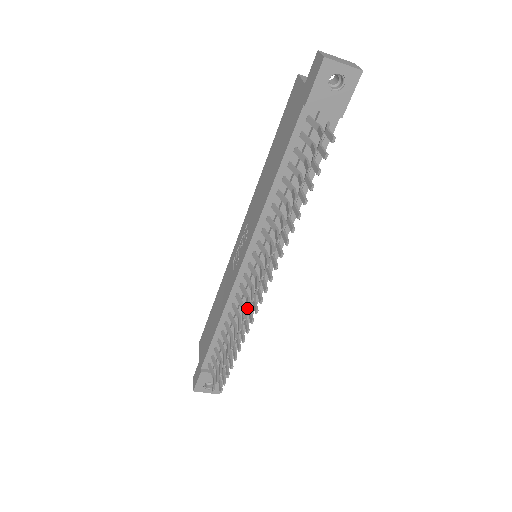
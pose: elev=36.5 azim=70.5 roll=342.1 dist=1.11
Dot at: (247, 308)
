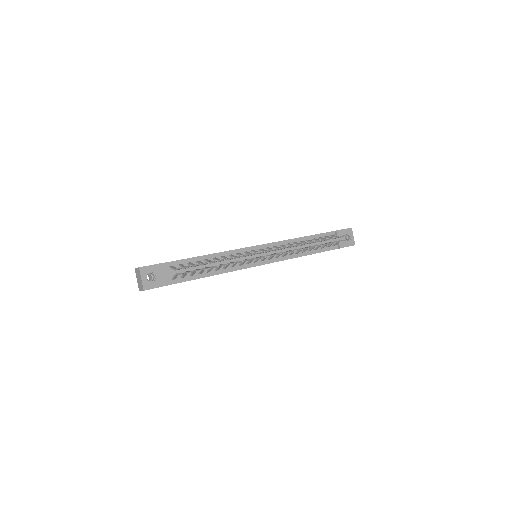
Dot at: (258, 252)
